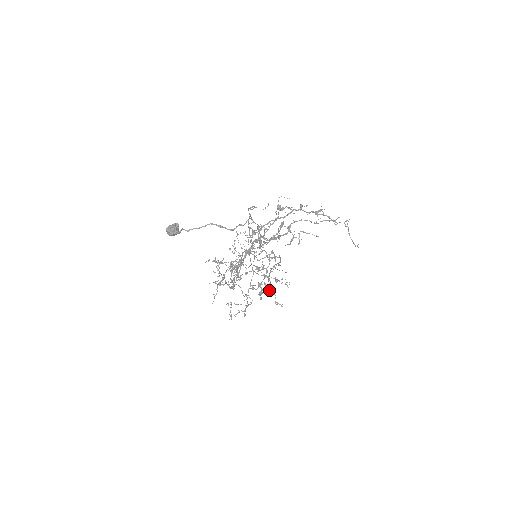
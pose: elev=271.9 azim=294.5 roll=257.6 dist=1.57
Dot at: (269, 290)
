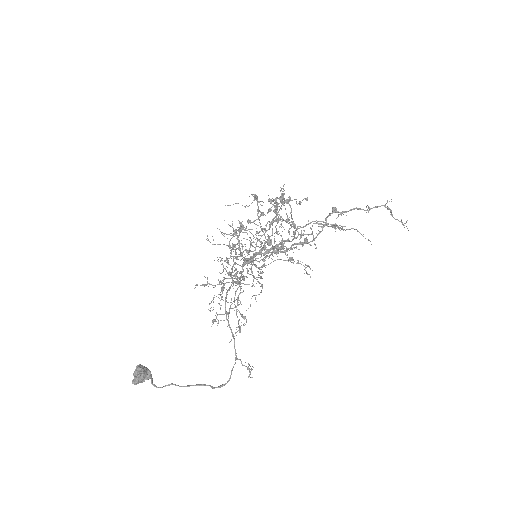
Dot at: occluded
